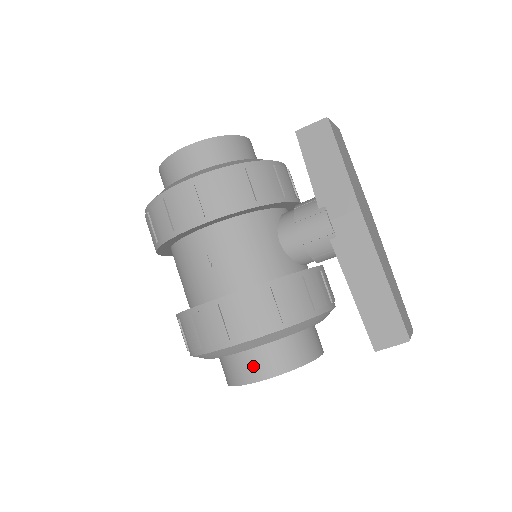
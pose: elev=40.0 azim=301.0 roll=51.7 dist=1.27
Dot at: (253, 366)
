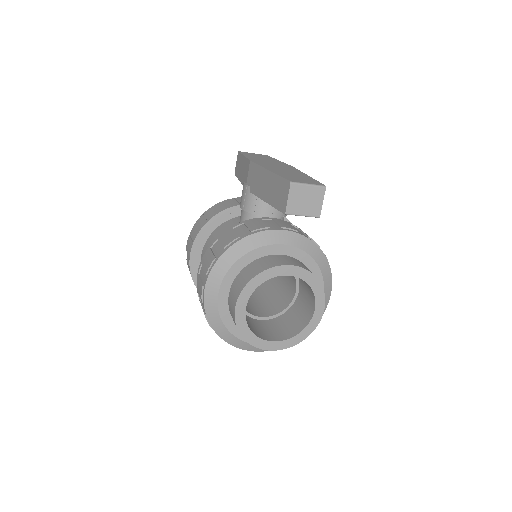
Dot at: (232, 299)
